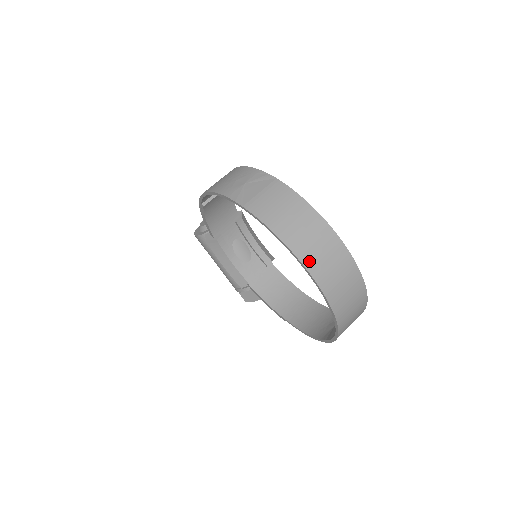
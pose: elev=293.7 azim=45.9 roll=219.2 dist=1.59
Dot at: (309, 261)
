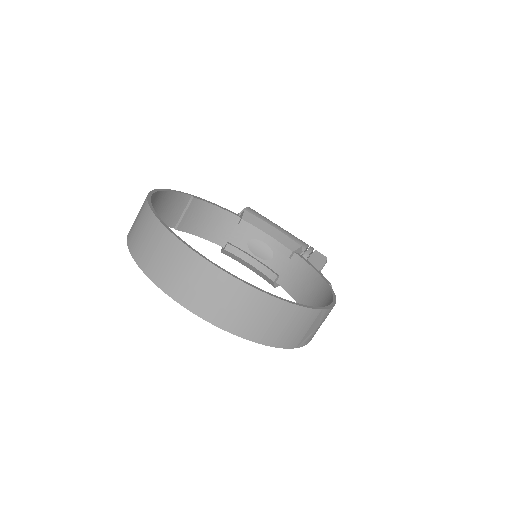
Dot at: (164, 282)
